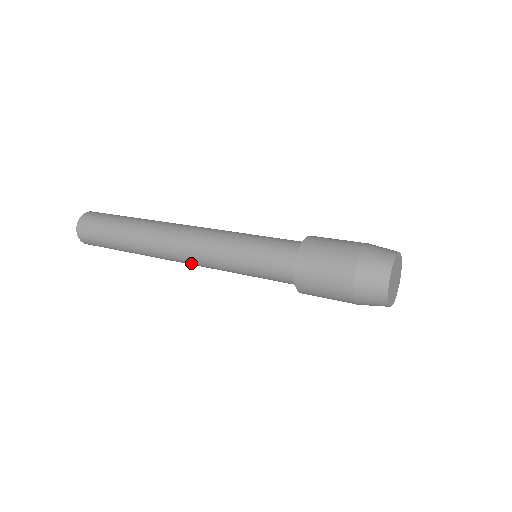
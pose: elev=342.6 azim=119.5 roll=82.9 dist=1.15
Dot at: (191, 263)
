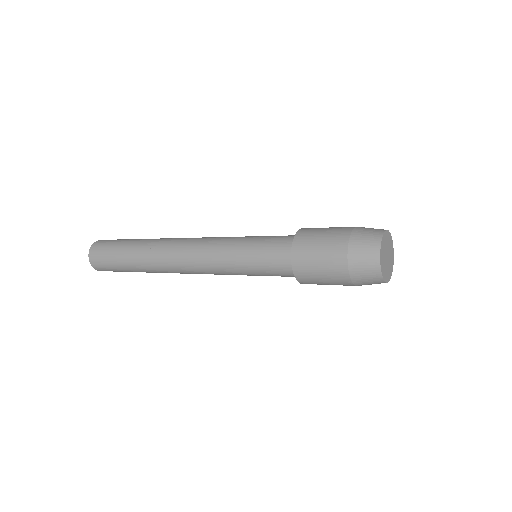
Dot at: (193, 267)
